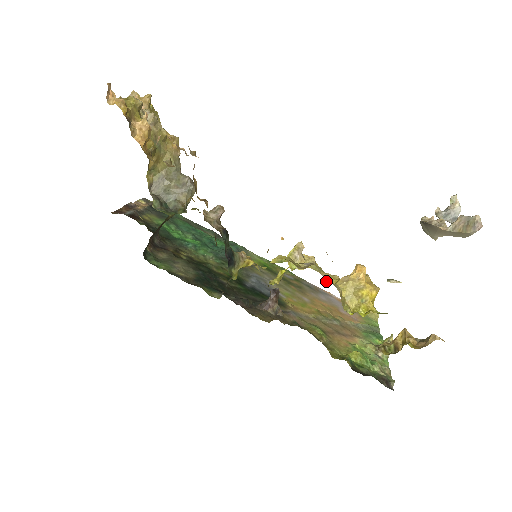
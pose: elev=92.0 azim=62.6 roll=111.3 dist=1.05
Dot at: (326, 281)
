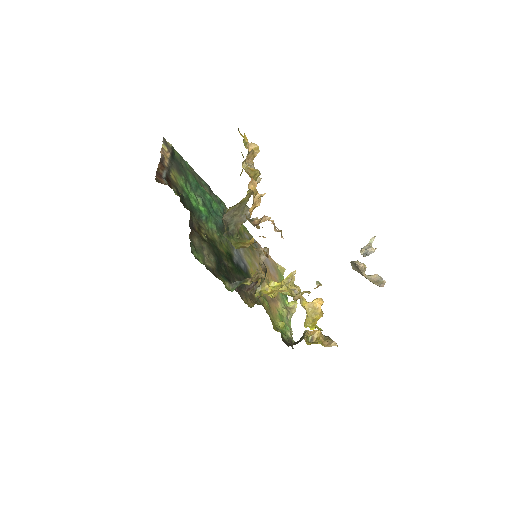
Dot at: occluded
